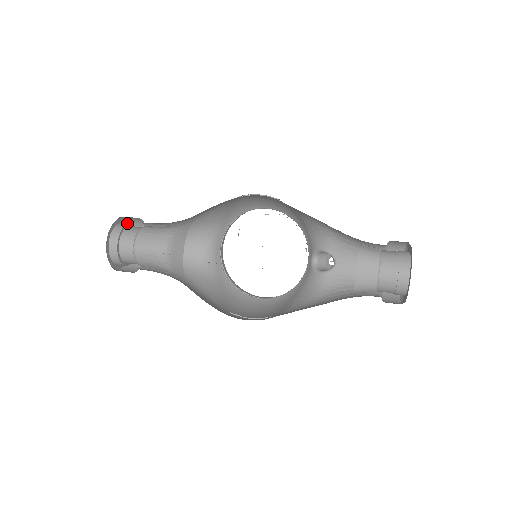
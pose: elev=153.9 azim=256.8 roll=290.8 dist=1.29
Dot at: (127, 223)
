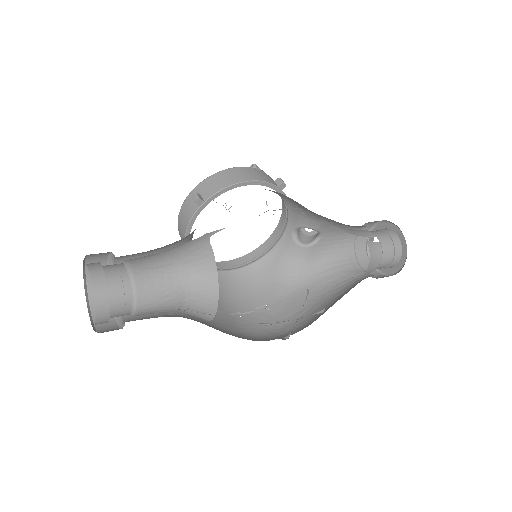
Dot at: (102, 273)
